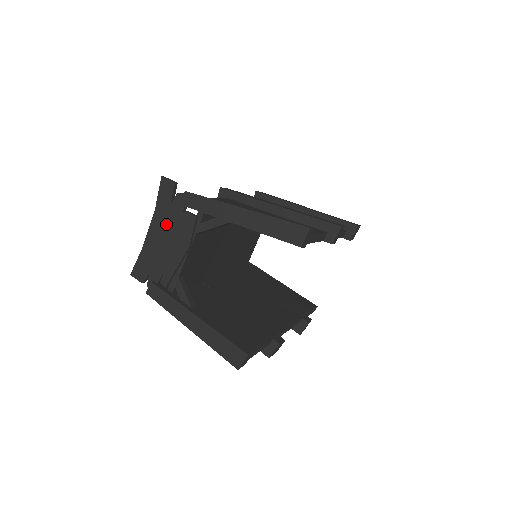
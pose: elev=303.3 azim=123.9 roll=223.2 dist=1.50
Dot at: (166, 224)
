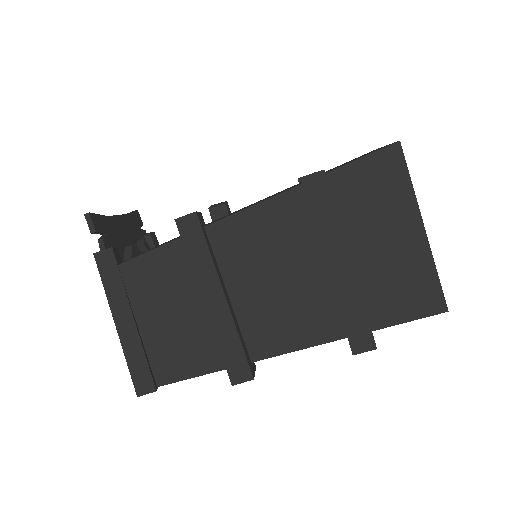
Dot at: occluded
